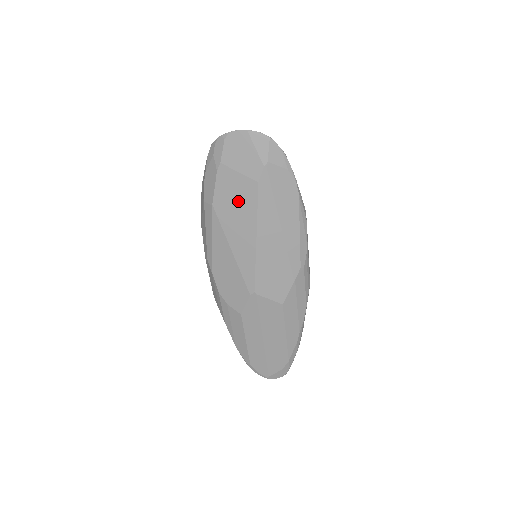
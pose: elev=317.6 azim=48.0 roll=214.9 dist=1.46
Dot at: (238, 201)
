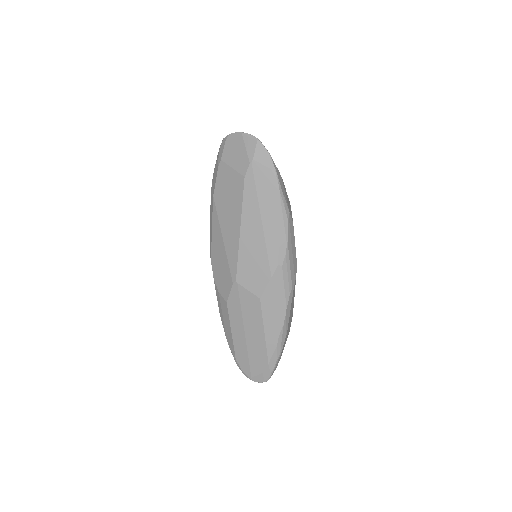
Dot at: (230, 194)
